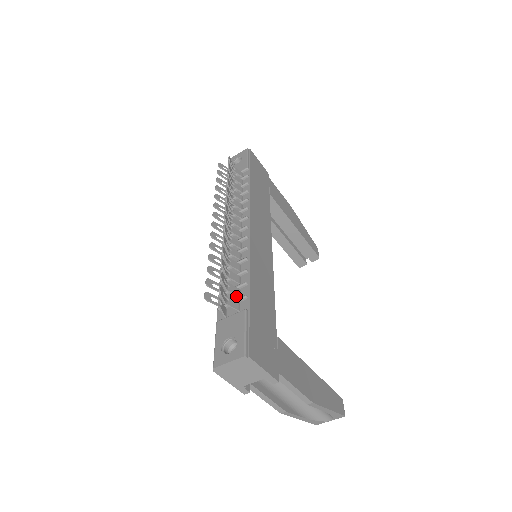
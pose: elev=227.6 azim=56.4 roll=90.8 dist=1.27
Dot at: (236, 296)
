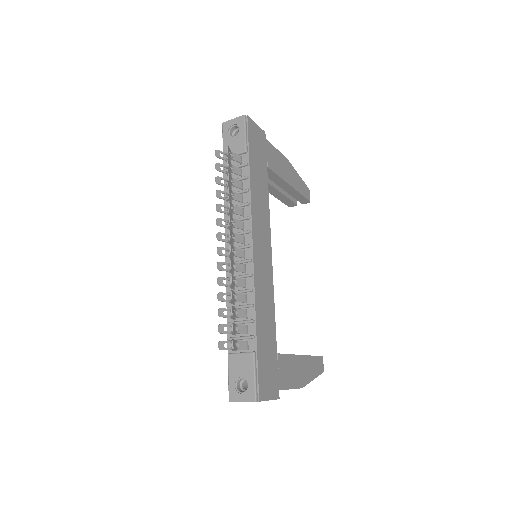
Dot at: (244, 331)
